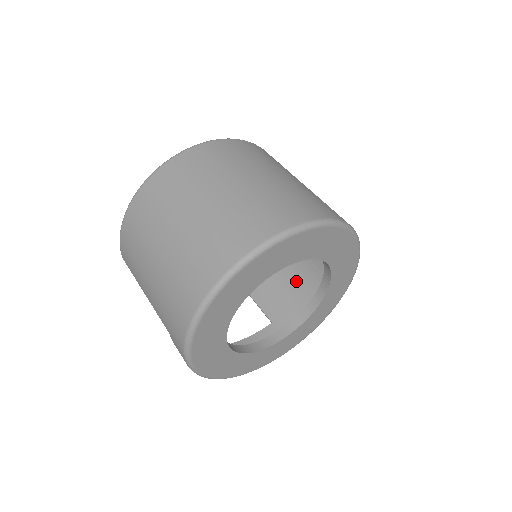
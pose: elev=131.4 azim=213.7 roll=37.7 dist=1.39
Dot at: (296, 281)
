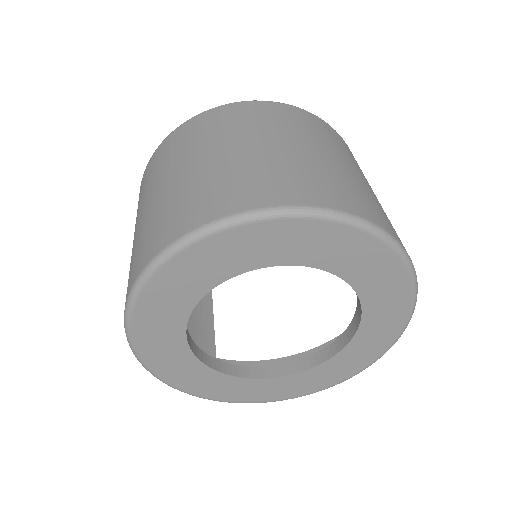
Dot at: occluded
